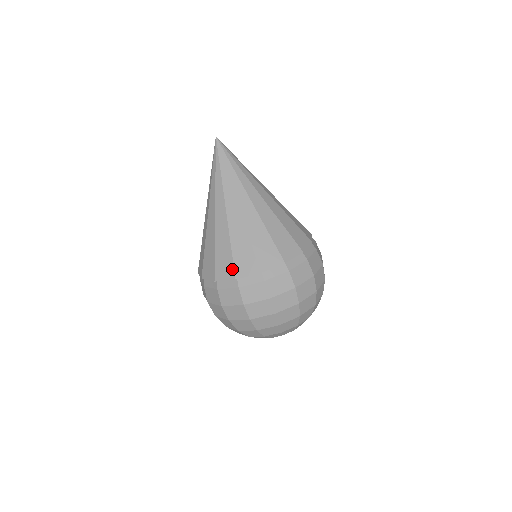
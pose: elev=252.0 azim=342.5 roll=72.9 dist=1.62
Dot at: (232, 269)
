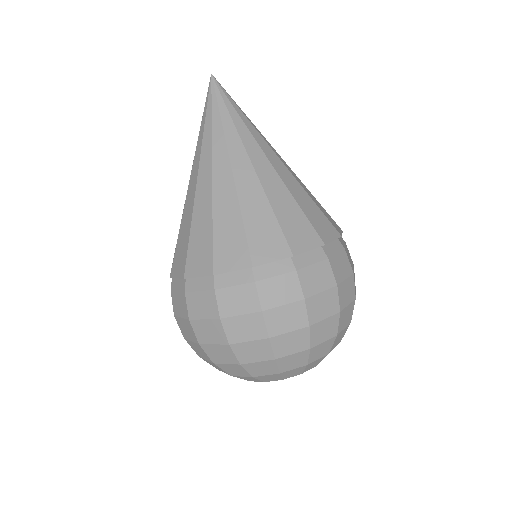
Dot at: (283, 242)
